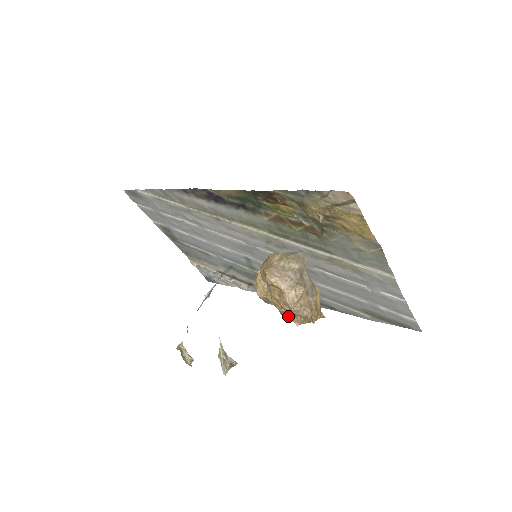
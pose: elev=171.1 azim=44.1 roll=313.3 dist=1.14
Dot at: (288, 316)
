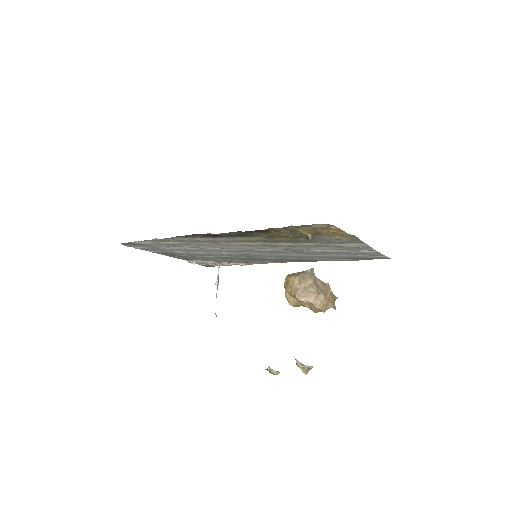
Dot at: (317, 311)
